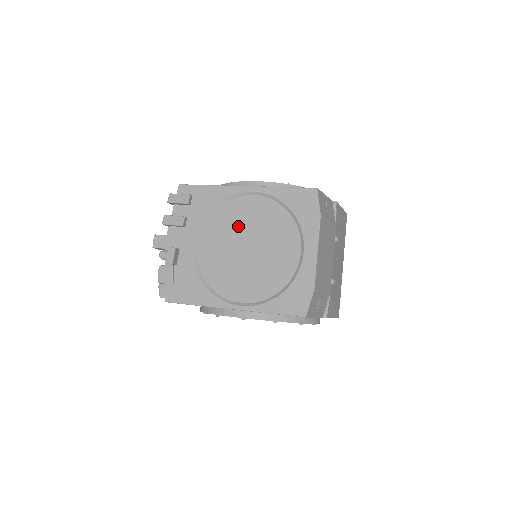
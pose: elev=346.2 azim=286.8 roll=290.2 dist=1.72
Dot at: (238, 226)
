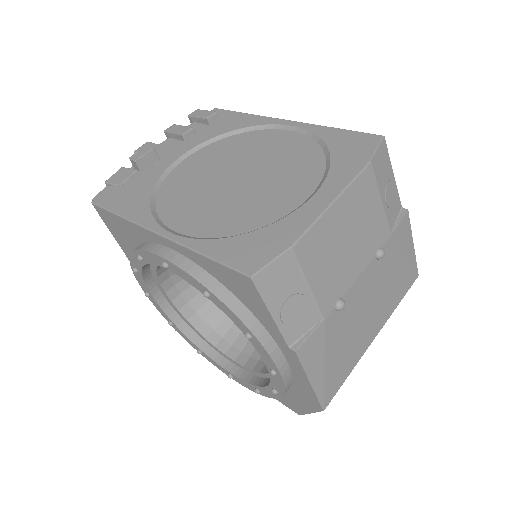
Dot at: (247, 154)
